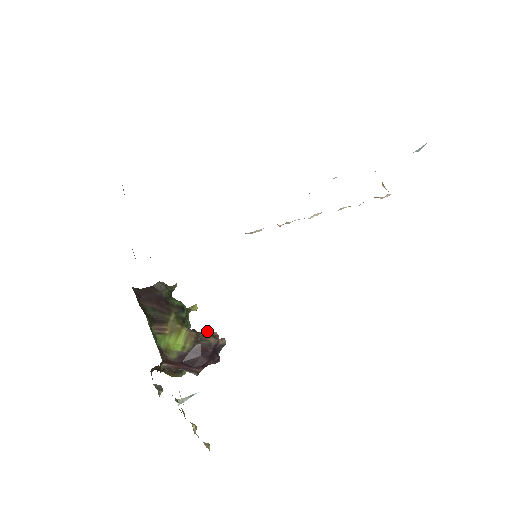
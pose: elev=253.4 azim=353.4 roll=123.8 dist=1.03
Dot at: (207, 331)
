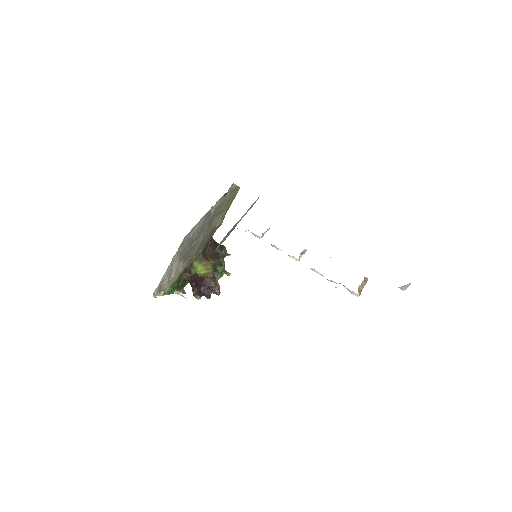
Dot at: (217, 281)
